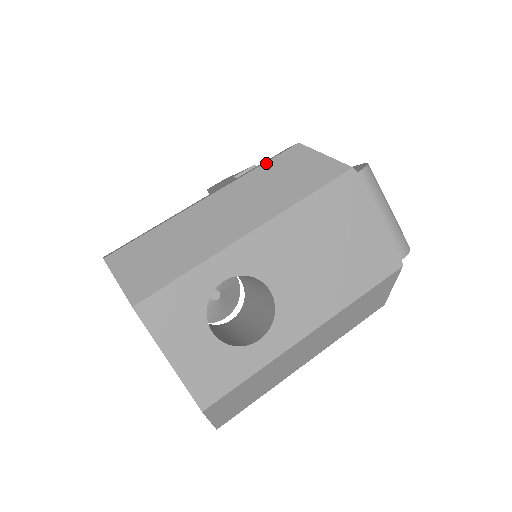
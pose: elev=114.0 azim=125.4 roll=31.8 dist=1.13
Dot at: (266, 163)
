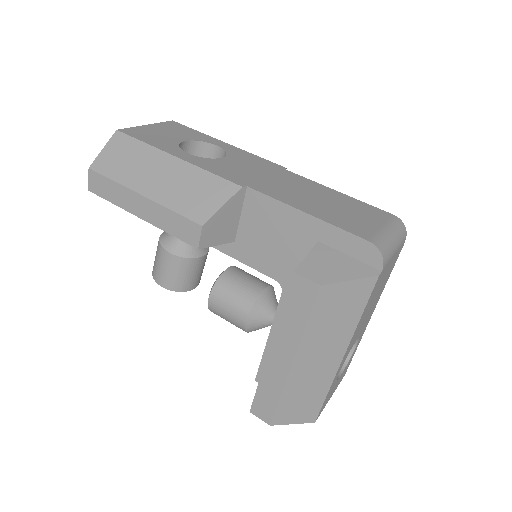
Dot at: (310, 318)
